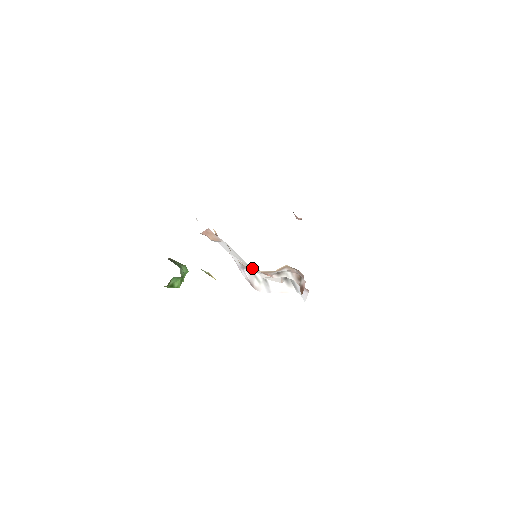
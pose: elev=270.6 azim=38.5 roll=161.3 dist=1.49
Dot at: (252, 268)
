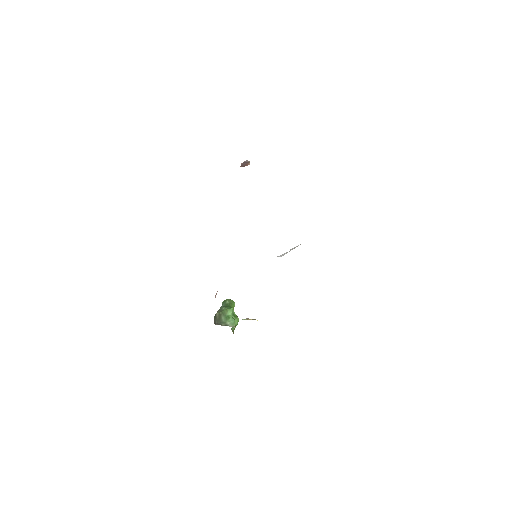
Dot at: occluded
